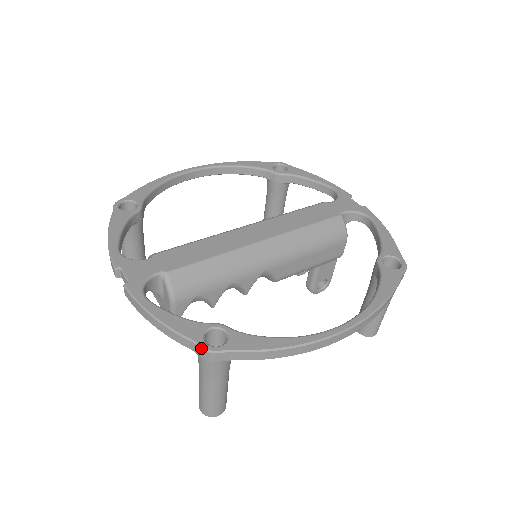
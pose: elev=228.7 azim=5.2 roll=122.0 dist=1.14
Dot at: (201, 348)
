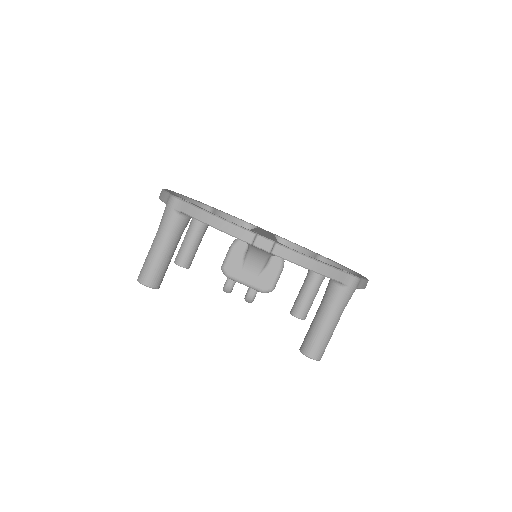
Dot at: (353, 276)
